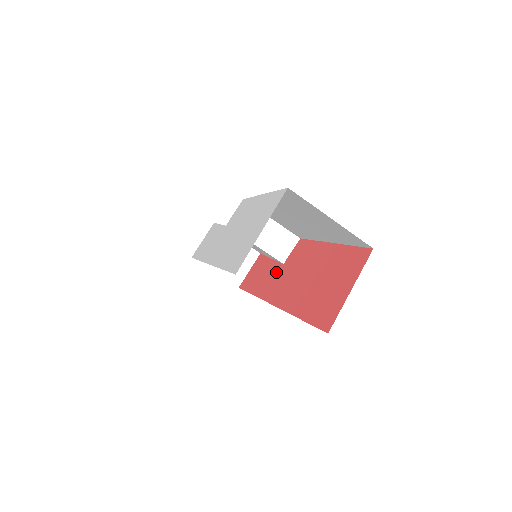
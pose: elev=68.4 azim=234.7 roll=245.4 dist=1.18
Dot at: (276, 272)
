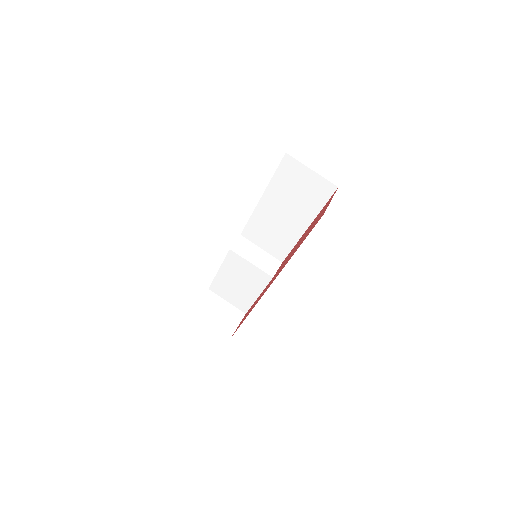
Dot at: occluded
